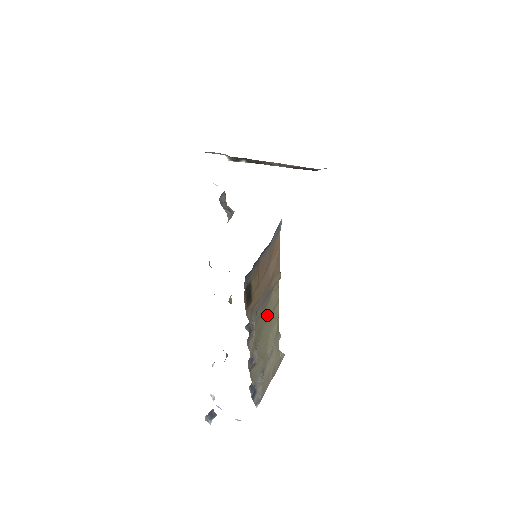
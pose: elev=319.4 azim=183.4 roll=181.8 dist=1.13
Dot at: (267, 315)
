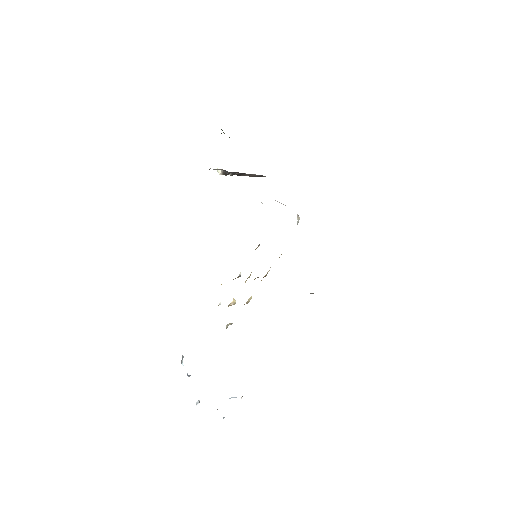
Dot at: occluded
